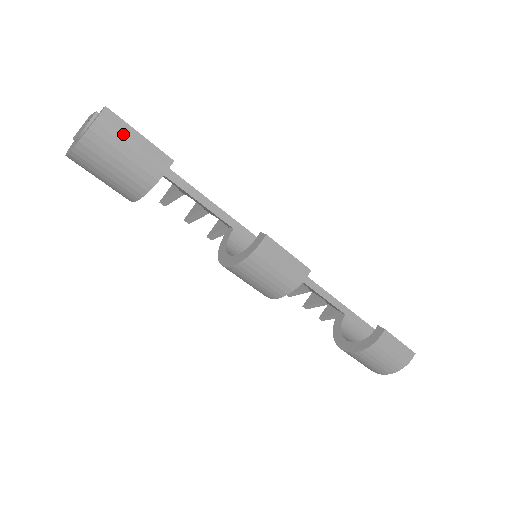
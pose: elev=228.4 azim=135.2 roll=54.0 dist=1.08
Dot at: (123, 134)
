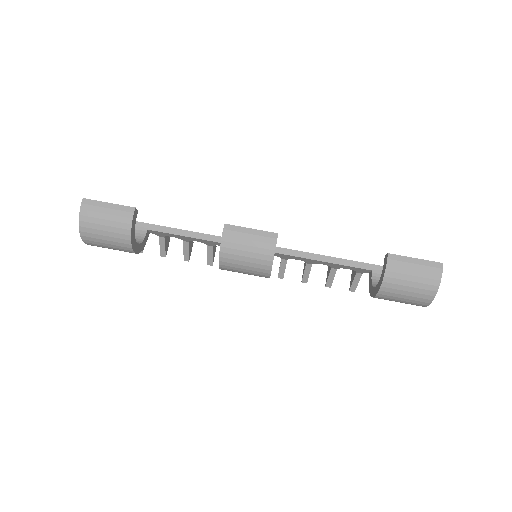
Dot at: (98, 208)
